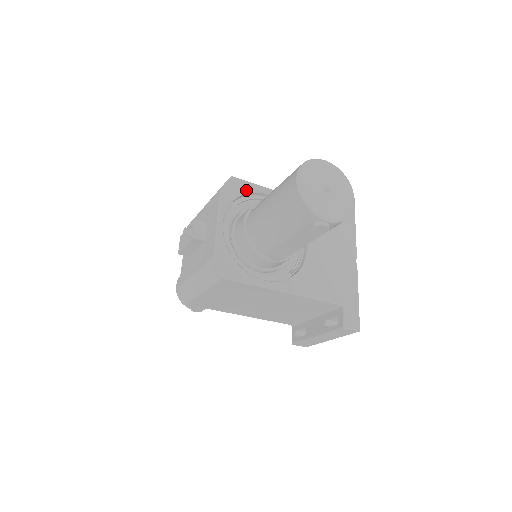
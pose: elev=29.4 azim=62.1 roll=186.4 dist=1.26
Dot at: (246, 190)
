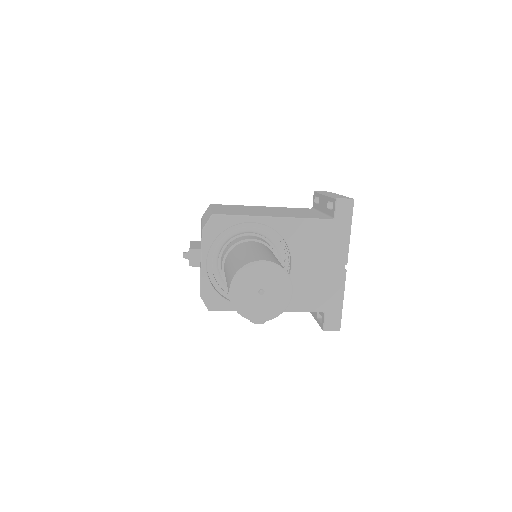
Dot at: (227, 225)
